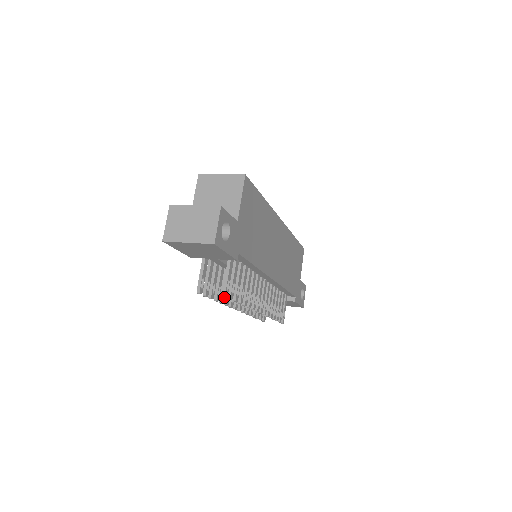
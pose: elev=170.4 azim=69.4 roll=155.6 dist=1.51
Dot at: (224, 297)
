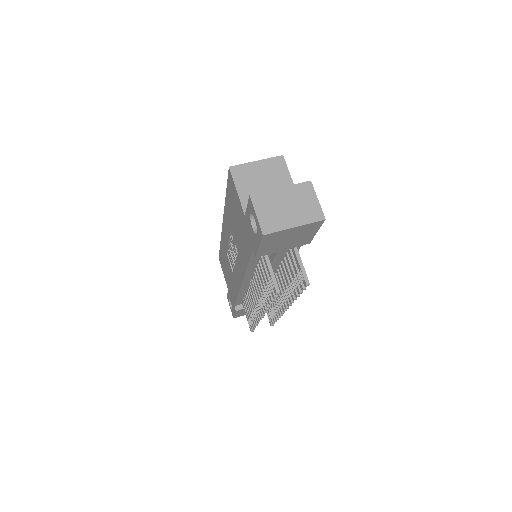
Dot at: occluded
